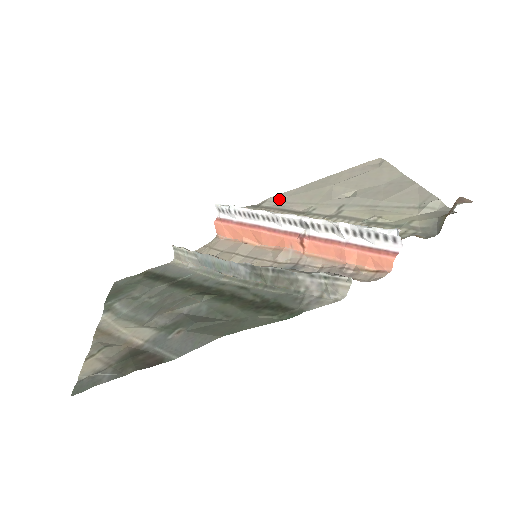
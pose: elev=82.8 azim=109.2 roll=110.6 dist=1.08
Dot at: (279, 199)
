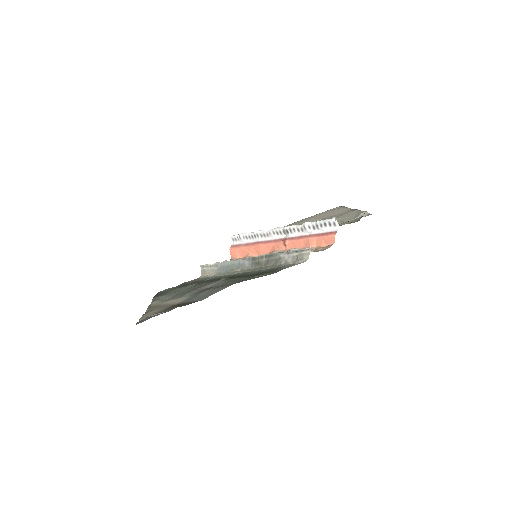
Dot at: occluded
